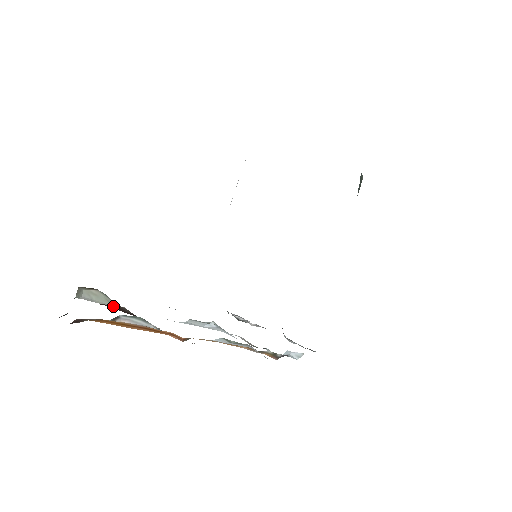
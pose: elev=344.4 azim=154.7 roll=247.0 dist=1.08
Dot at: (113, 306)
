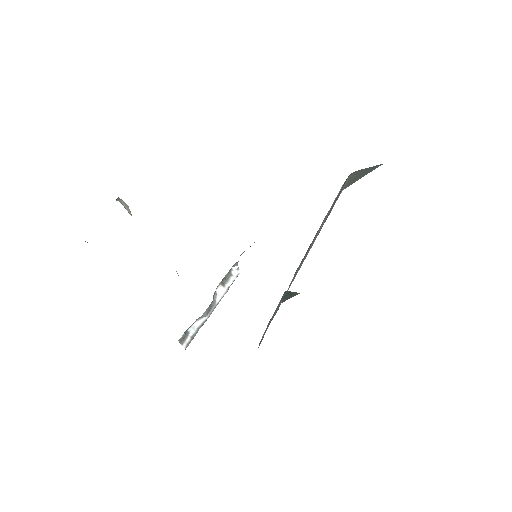
Dot at: occluded
